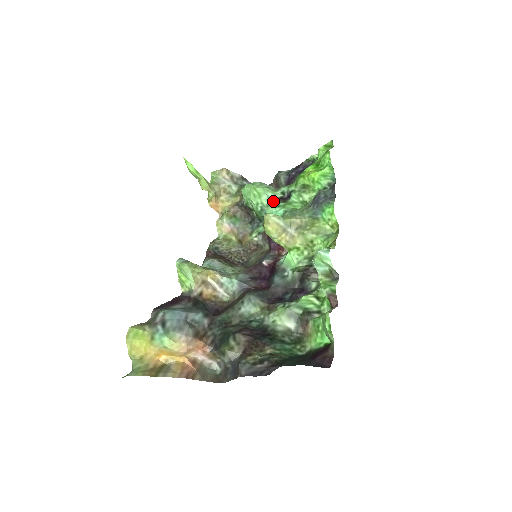
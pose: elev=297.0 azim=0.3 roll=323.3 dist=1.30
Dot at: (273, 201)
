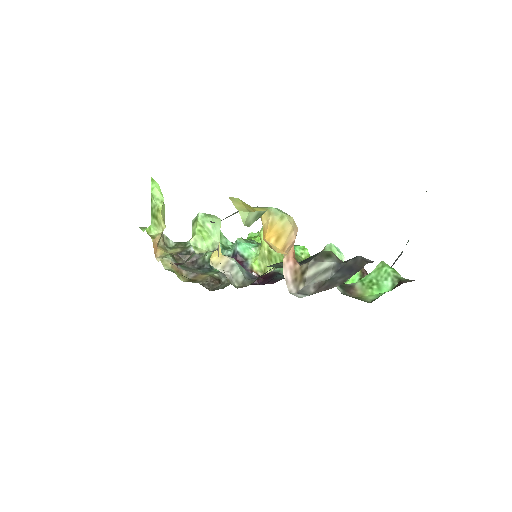
Dot at: occluded
